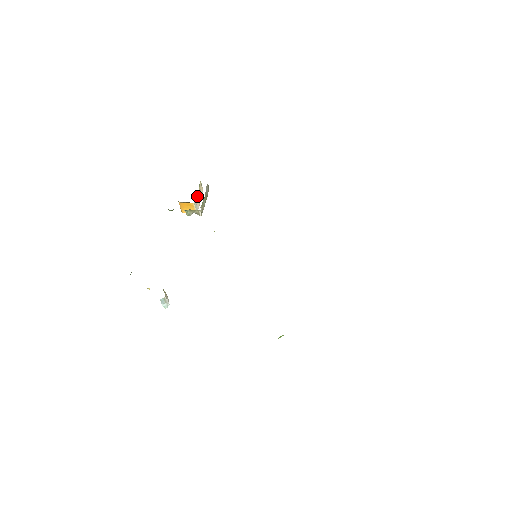
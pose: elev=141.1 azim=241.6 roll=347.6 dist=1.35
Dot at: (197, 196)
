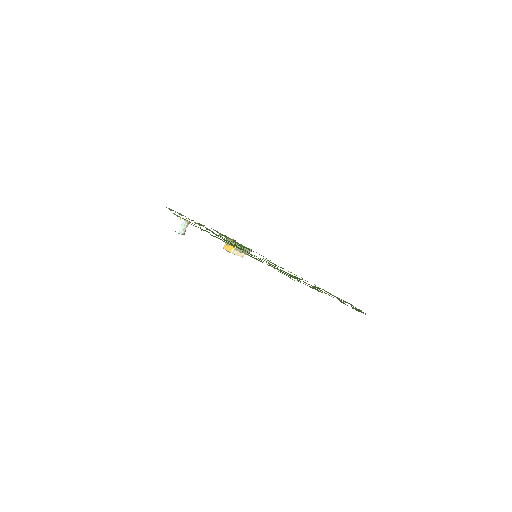
Dot at: occluded
